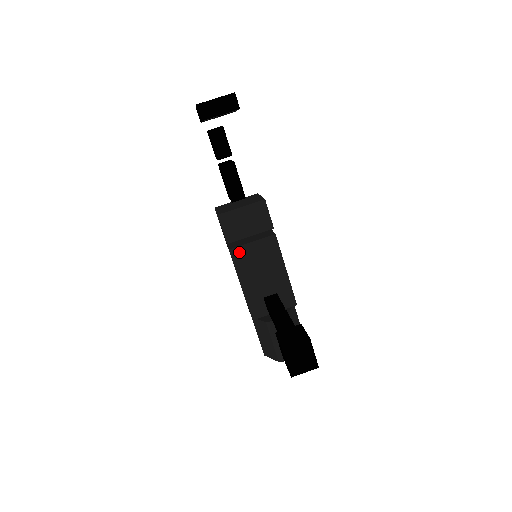
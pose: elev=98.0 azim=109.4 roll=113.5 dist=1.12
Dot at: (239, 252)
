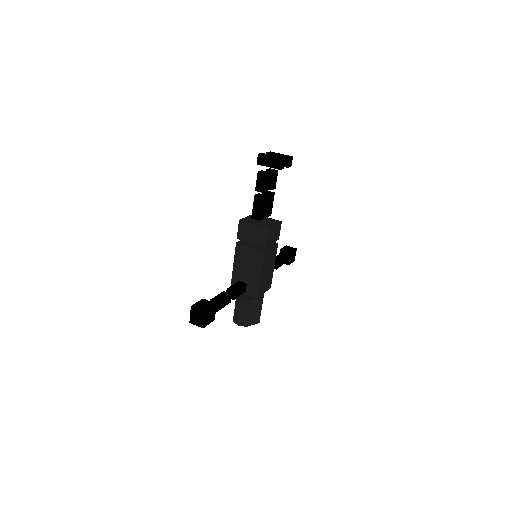
Dot at: (241, 247)
